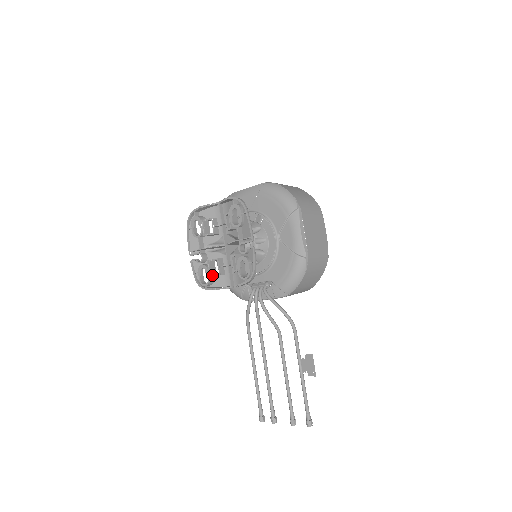
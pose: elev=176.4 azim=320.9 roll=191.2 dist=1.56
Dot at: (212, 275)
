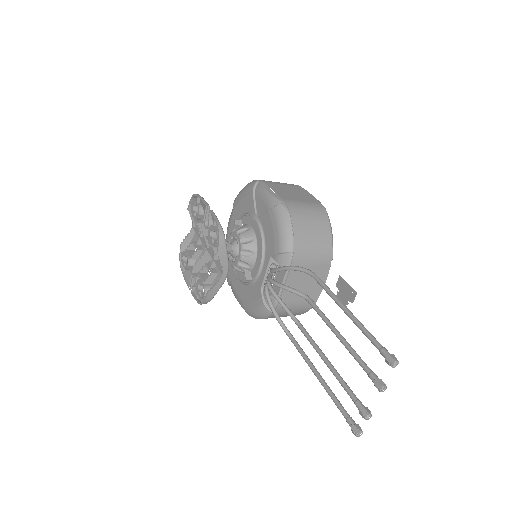
Dot at: (205, 280)
